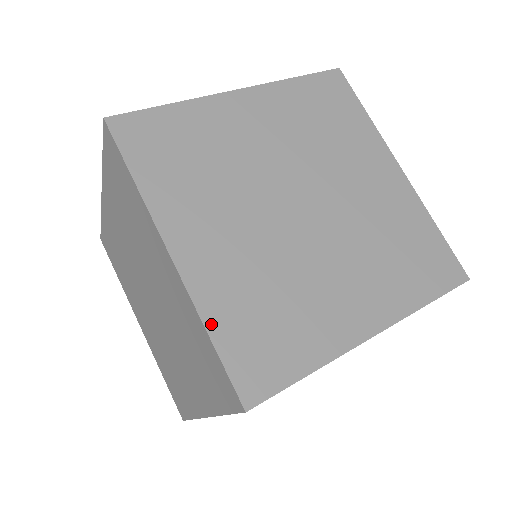
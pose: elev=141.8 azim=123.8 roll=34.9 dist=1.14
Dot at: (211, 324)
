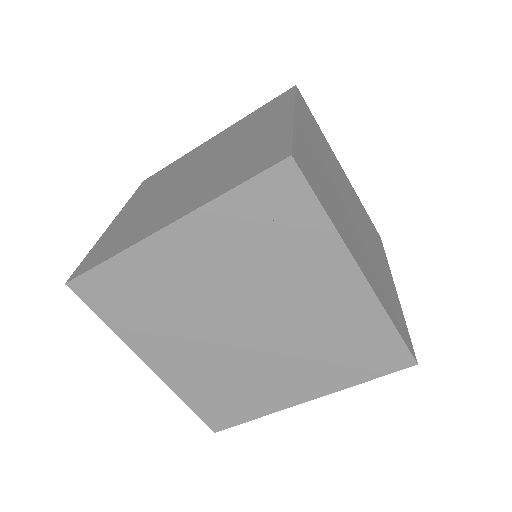
Dot at: (390, 316)
